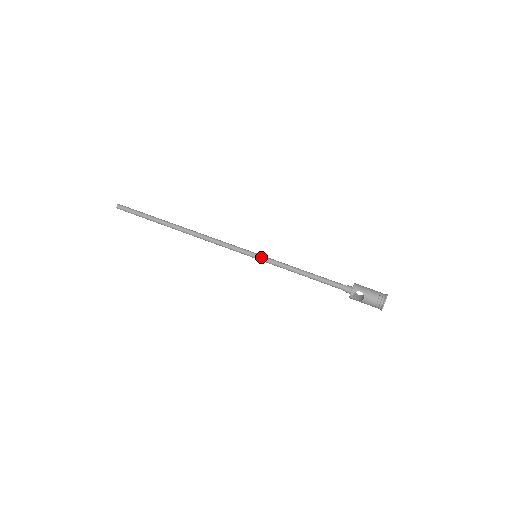
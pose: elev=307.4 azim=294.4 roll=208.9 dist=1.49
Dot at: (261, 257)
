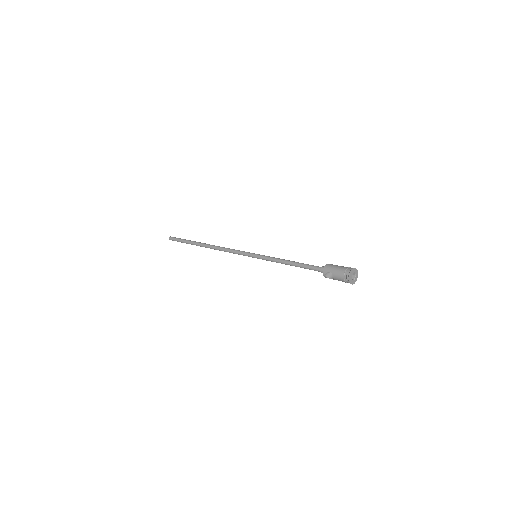
Dot at: (258, 257)
